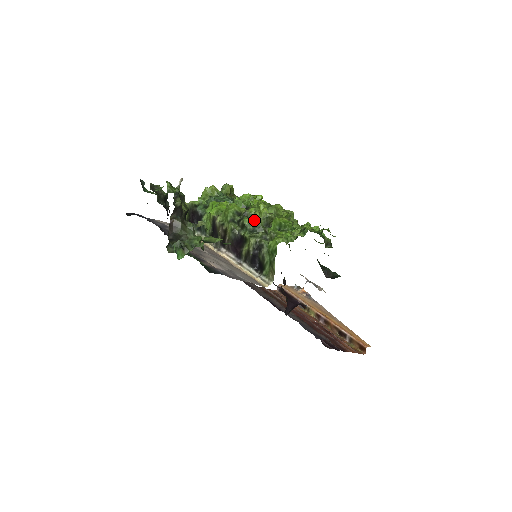
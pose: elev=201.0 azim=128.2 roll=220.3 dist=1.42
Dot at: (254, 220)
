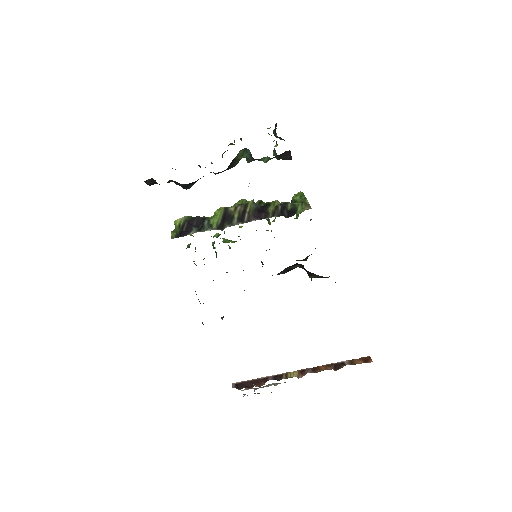
Dot at: occluded
